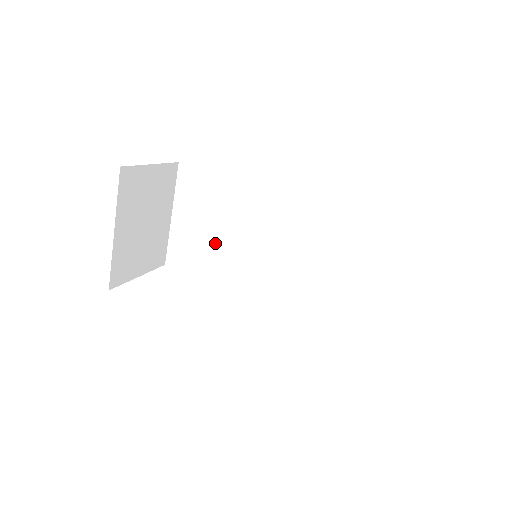
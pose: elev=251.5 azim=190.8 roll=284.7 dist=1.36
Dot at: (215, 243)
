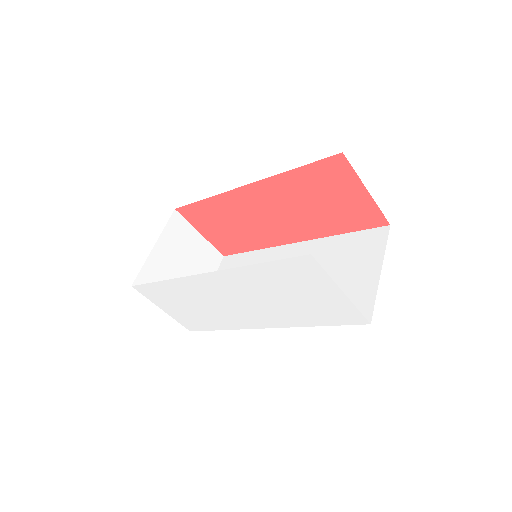
Dot at: occluded
